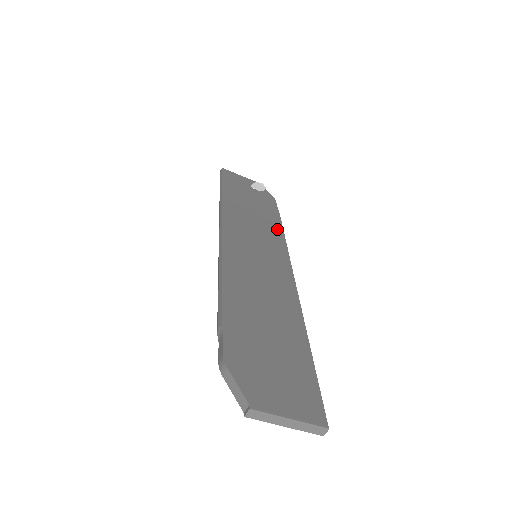
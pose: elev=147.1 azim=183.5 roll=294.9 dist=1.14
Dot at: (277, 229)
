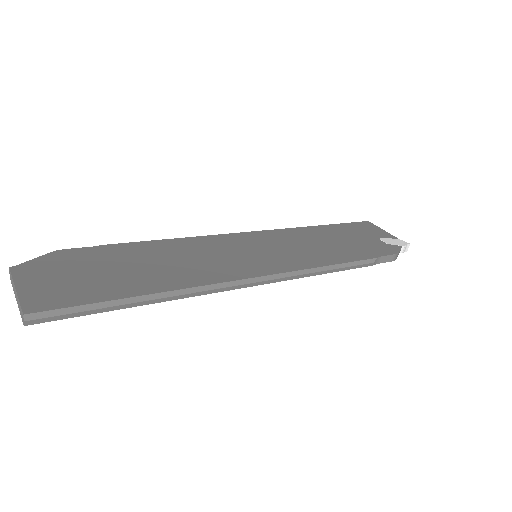
Dot at: (334, 259)
